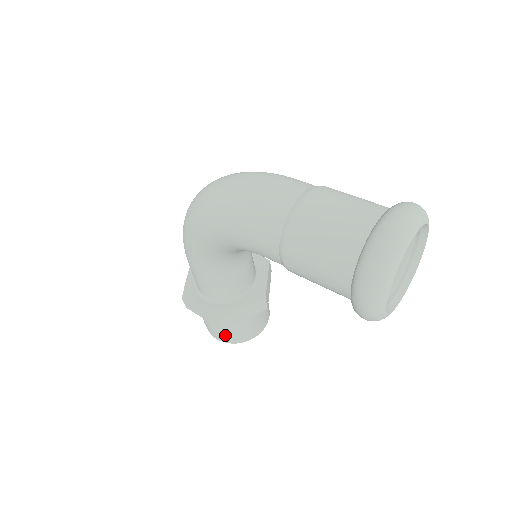
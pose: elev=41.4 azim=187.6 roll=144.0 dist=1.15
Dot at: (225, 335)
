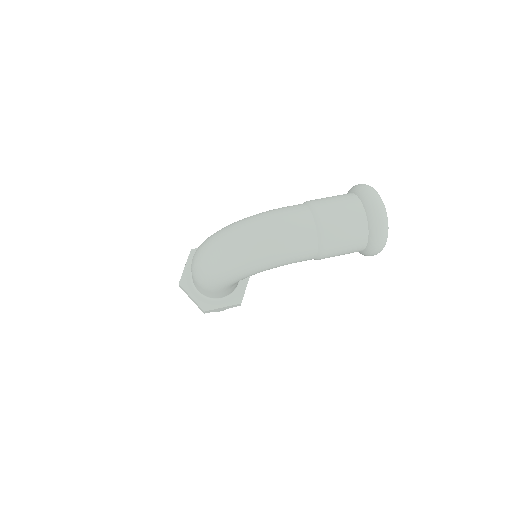
Dot at: occluded
